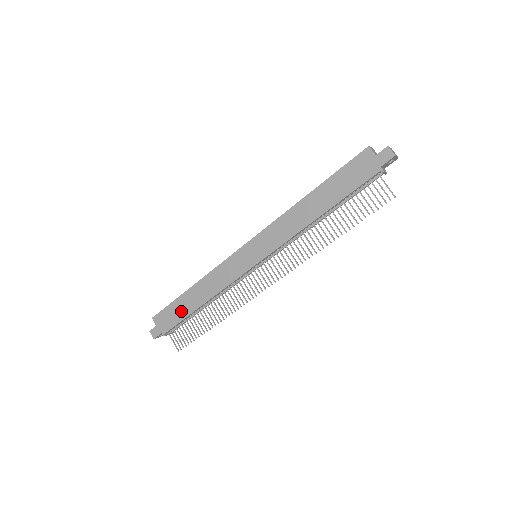
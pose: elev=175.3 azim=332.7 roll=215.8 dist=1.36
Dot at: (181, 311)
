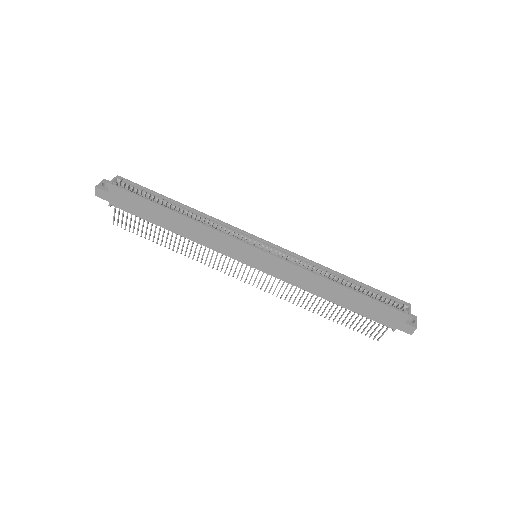
Dot at: (147, 213)
